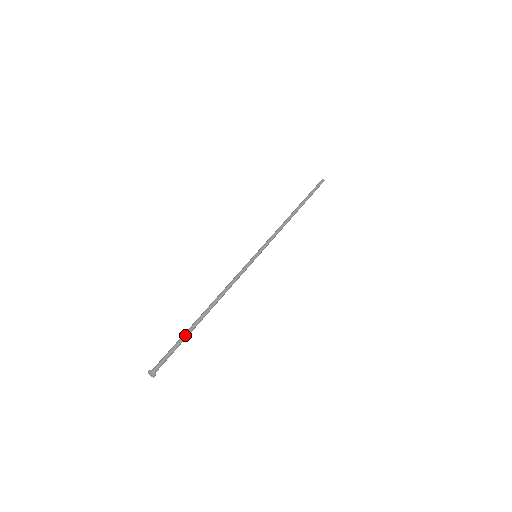
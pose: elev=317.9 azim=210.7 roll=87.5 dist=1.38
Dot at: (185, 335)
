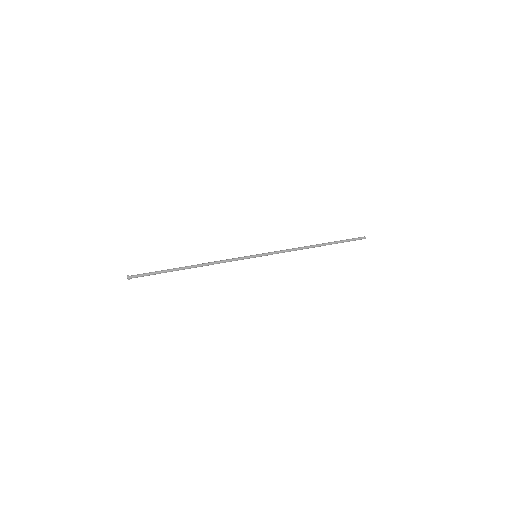
Dot at: (165, 271)
